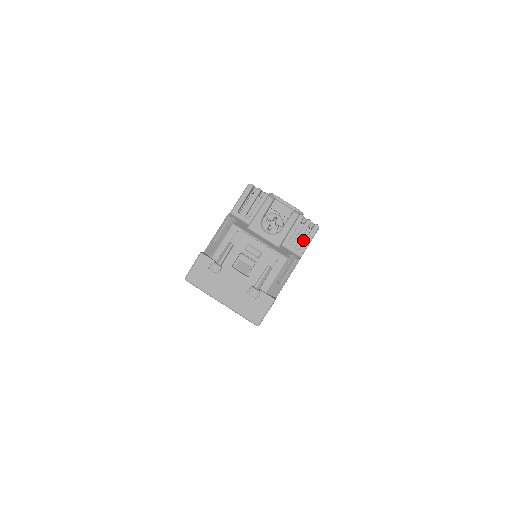
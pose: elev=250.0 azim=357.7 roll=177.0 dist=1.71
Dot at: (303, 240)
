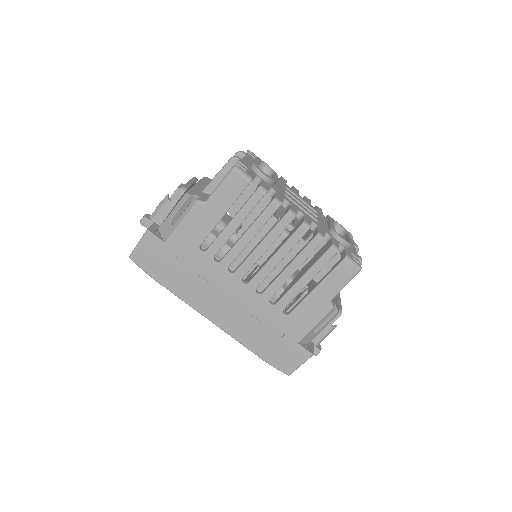
Dot at: occluded
